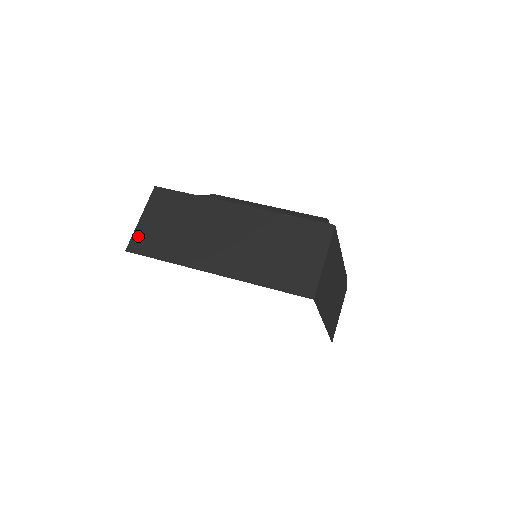
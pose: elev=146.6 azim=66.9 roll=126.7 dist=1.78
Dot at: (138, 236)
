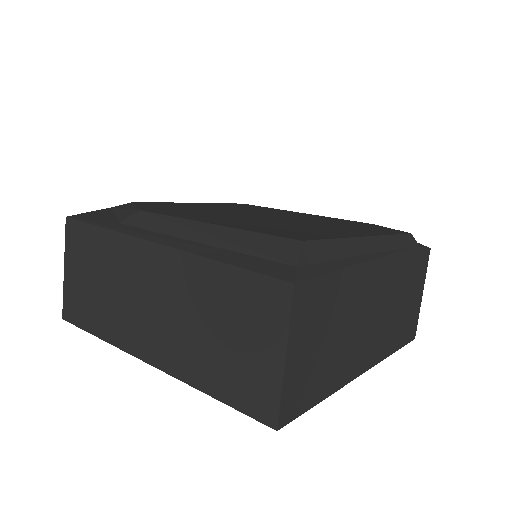
Dot at: (68, 297)
